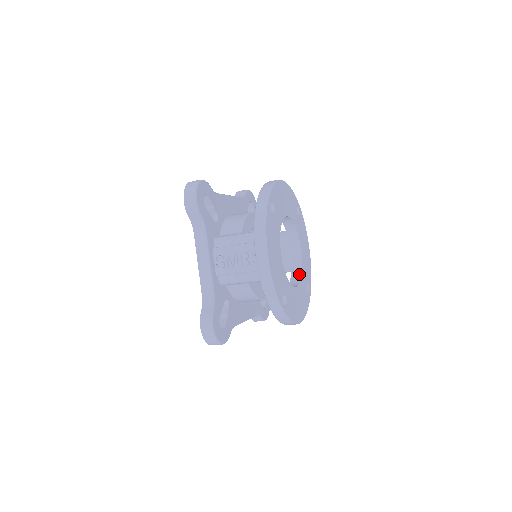
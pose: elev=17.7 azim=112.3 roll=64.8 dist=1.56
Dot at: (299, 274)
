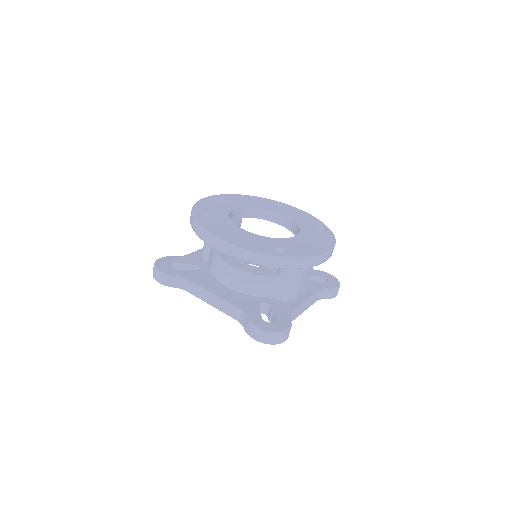
Dot at: occluded
